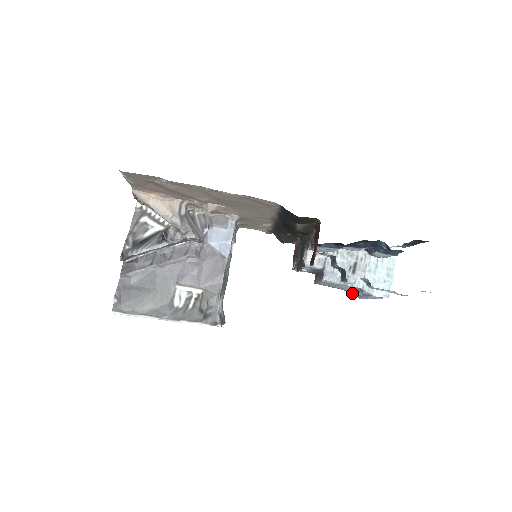
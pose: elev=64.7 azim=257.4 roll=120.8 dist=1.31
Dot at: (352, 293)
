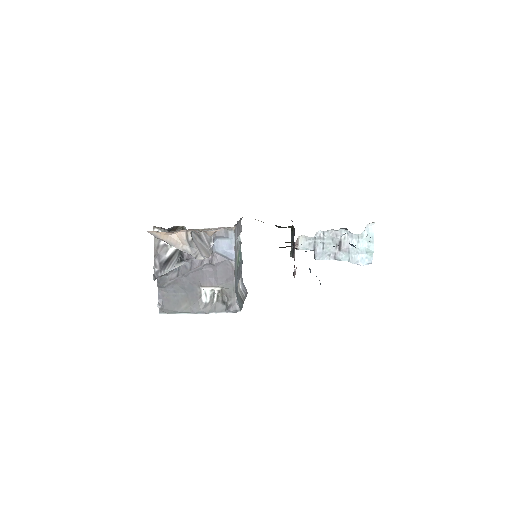
Dot at: occluded
